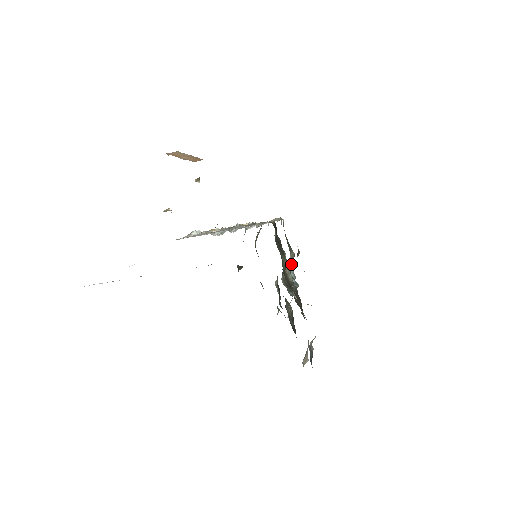
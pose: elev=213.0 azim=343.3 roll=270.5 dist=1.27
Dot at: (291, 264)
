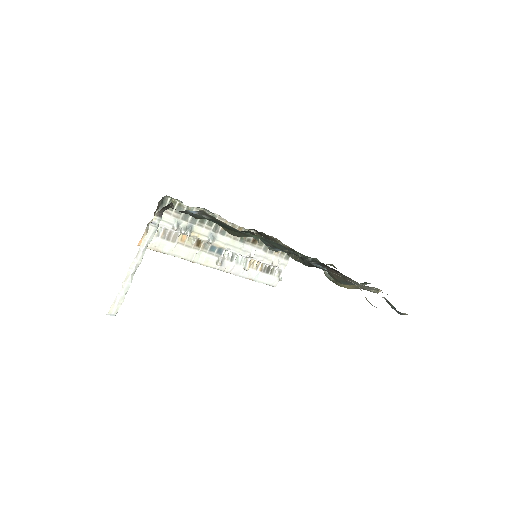
Dot at: occluded
